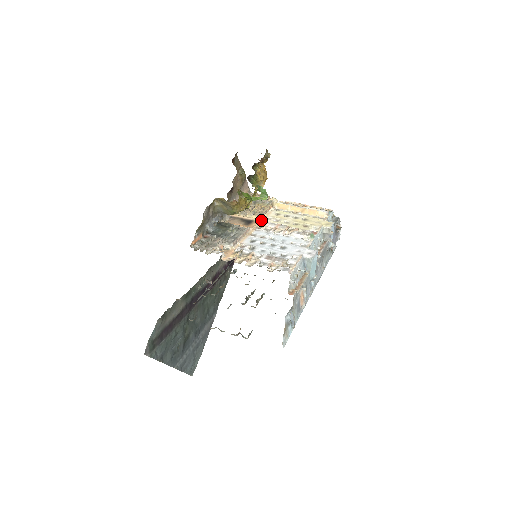
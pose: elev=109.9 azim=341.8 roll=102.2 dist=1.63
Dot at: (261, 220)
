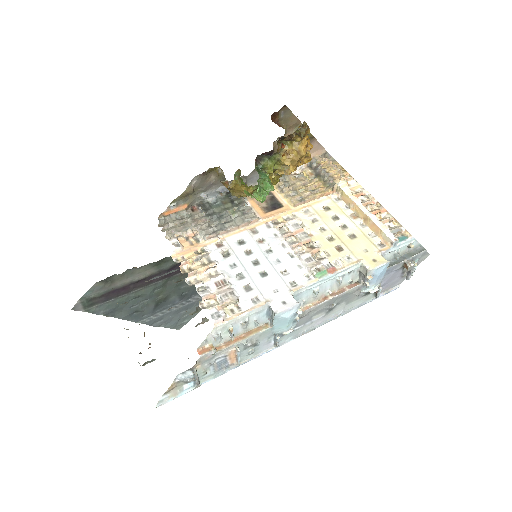
Dot at: (292, 210)
